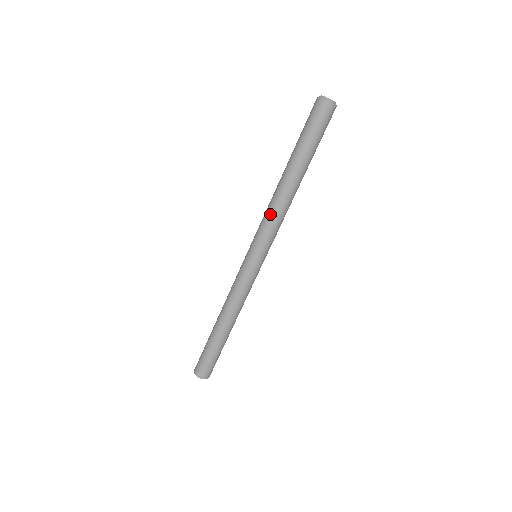
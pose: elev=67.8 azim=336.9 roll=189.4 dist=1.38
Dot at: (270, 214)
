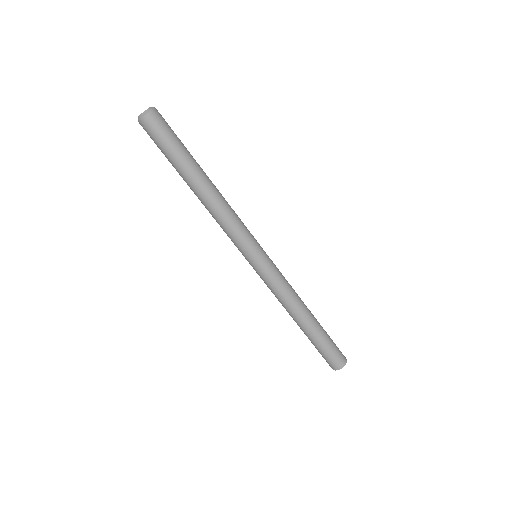
Dot at: (225, 221)
